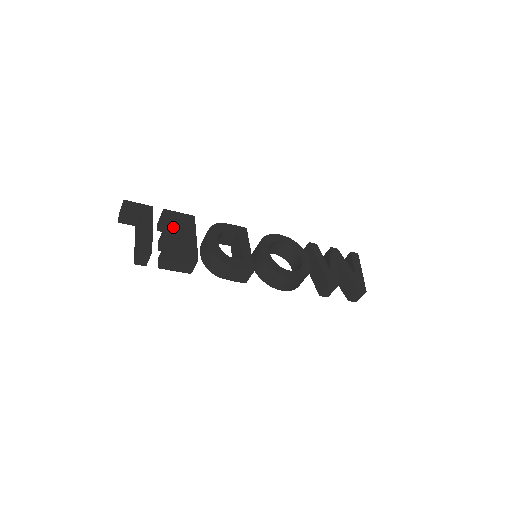
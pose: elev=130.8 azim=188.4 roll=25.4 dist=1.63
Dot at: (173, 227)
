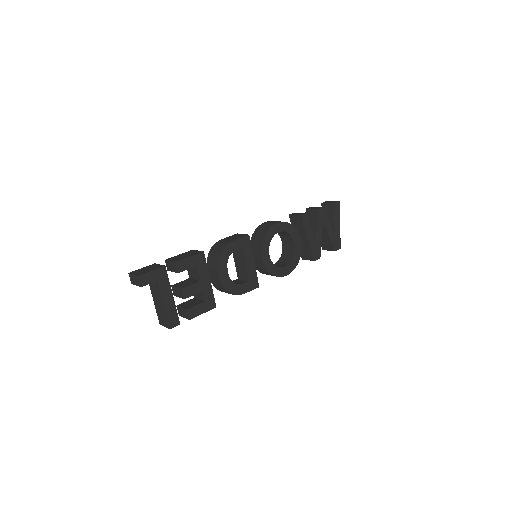
Dot at: occluded
